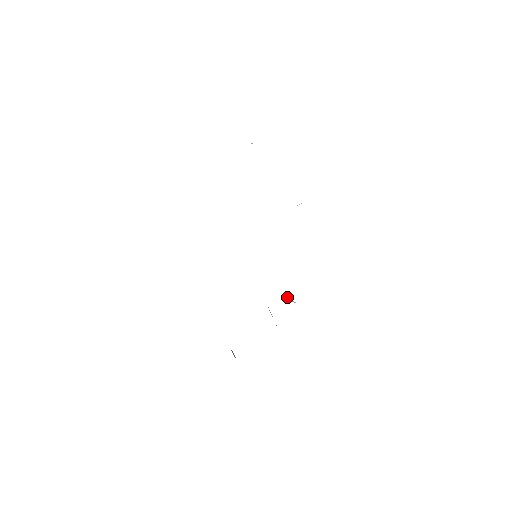
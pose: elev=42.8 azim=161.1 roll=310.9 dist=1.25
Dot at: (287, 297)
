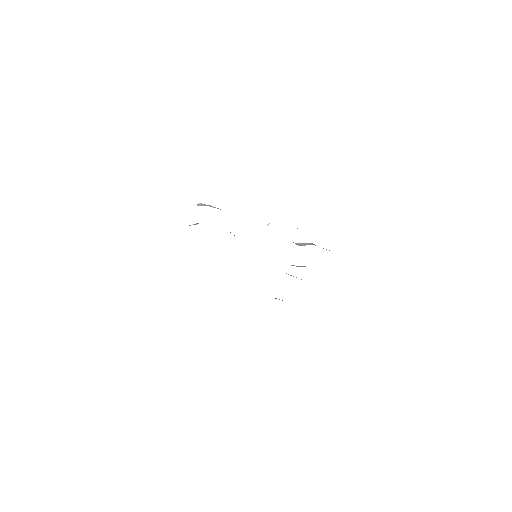
Dot at: (298, 266)
